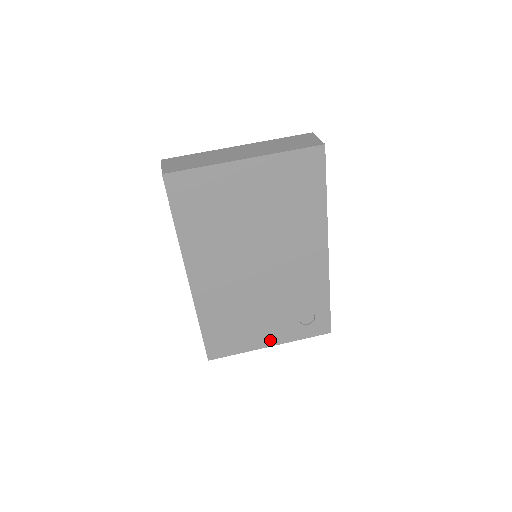
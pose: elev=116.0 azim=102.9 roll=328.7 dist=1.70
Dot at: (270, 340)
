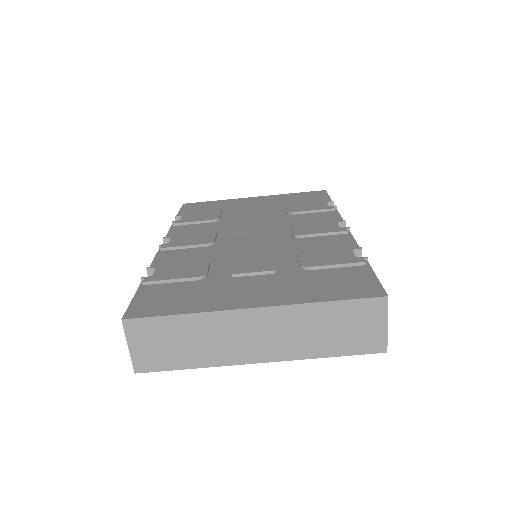
Dot at: occluded
